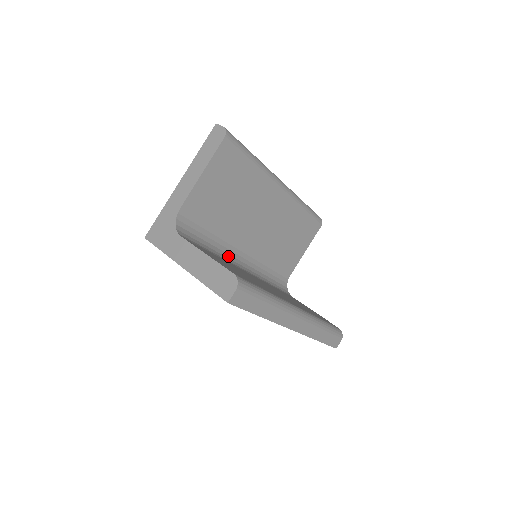
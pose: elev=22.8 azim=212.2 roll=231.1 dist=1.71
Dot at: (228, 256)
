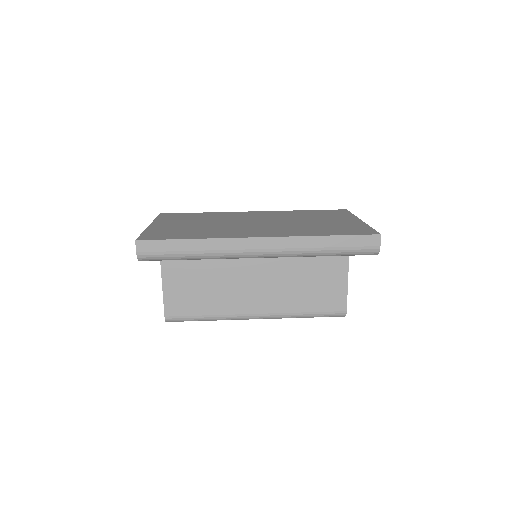
Dot at: occluded
